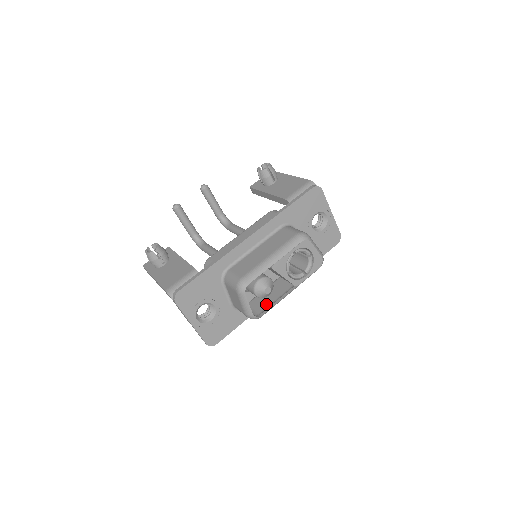
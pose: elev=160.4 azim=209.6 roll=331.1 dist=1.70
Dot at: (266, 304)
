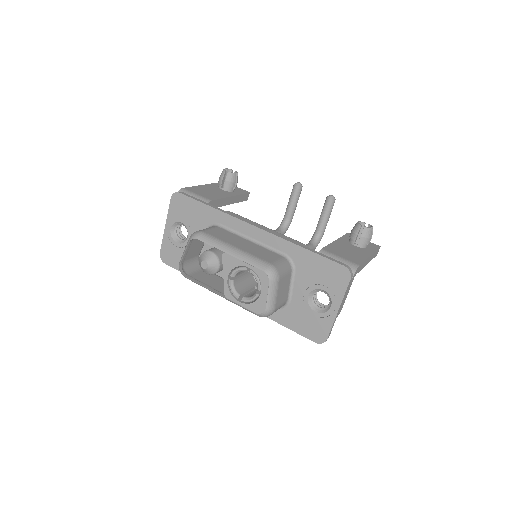
Dot at: (203, 280)
